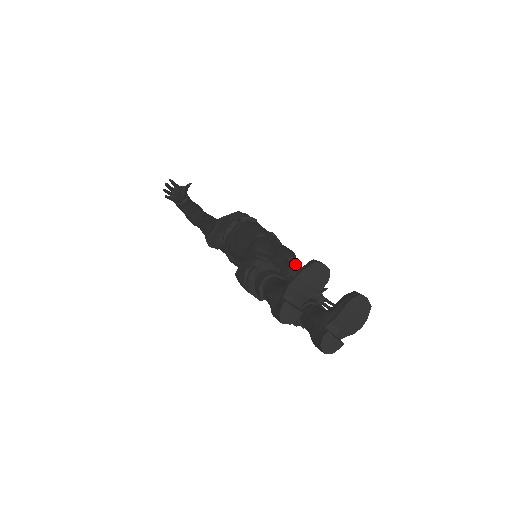
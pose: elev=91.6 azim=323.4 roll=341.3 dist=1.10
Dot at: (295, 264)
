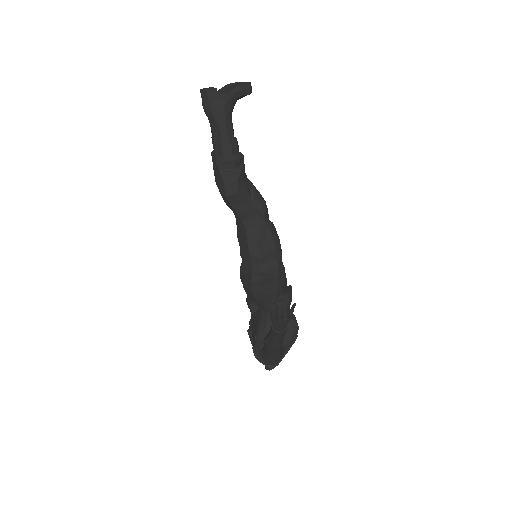
Dot at: occluded
